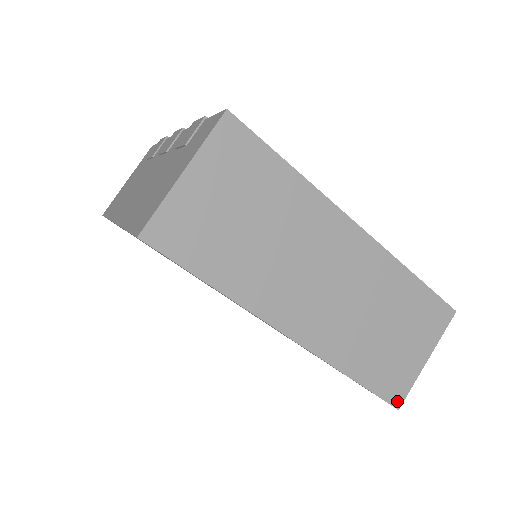
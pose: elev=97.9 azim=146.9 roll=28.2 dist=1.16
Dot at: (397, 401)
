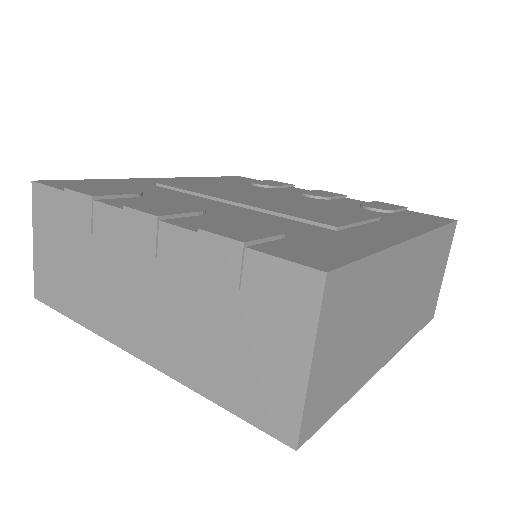
Dot at: (433, 314)
